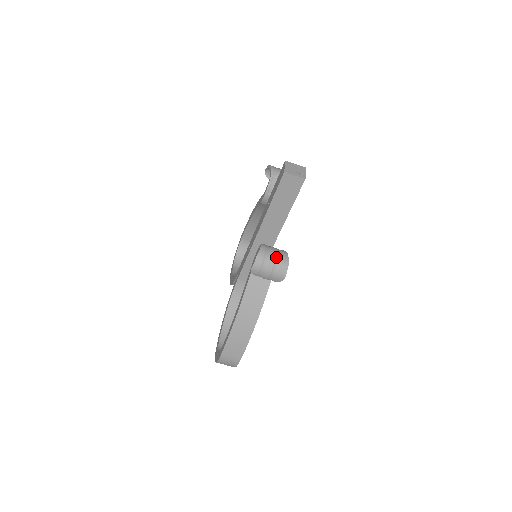
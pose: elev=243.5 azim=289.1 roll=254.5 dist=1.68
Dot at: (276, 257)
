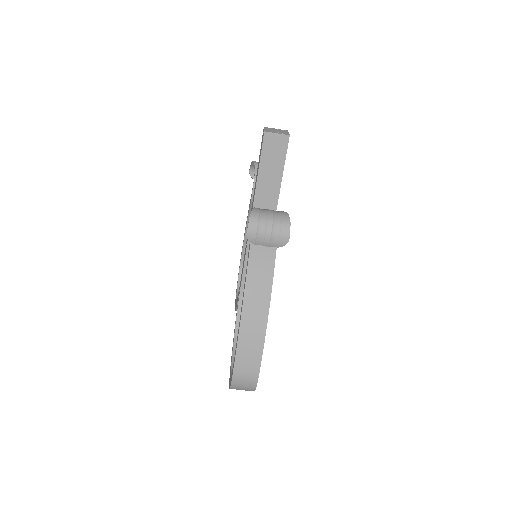
Dot at: (273, 215)
